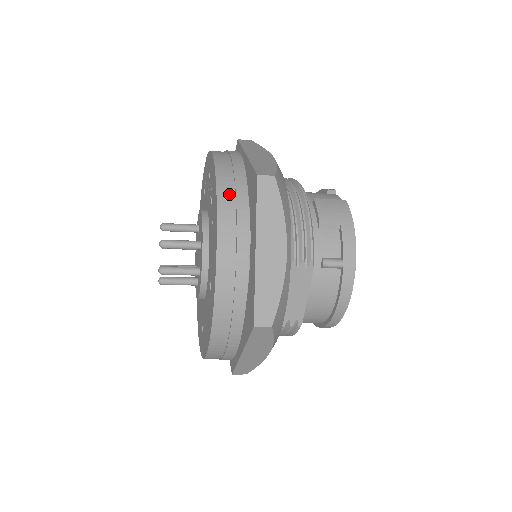
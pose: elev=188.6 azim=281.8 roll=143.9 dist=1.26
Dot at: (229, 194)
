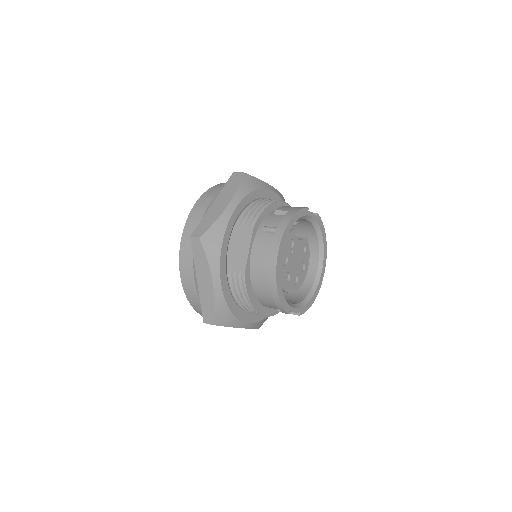
Dot at: (221, 185)
